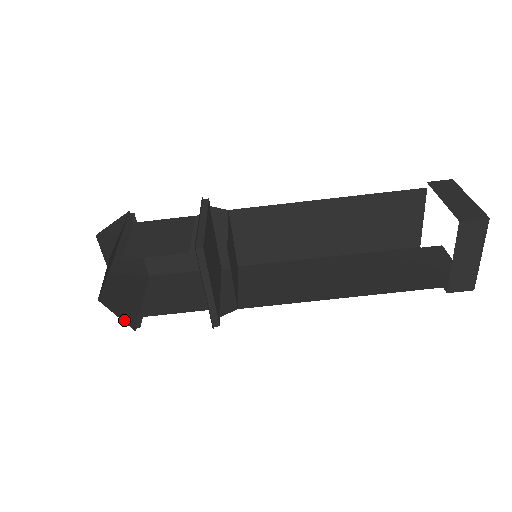
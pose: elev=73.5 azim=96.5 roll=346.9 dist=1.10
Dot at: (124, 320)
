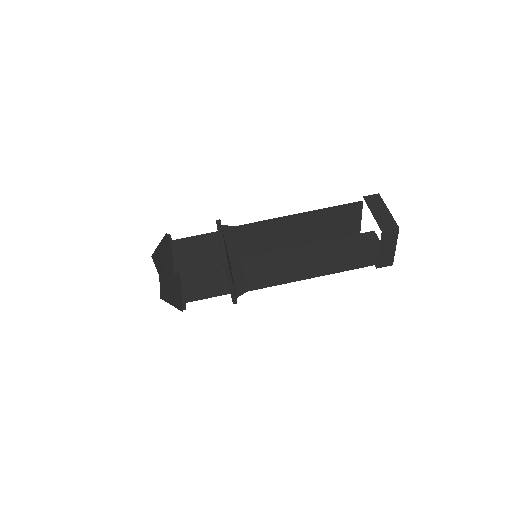
Dot at: (176, 307)
